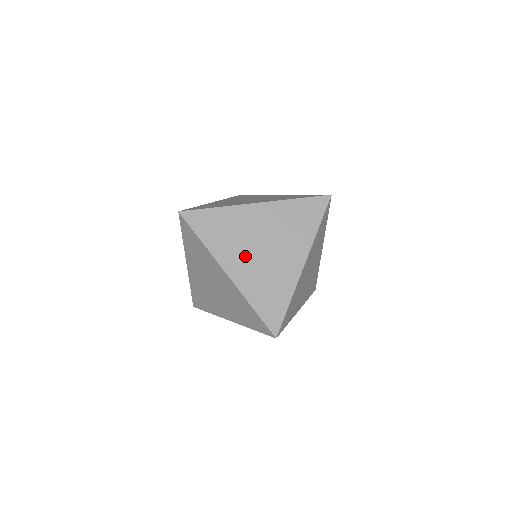
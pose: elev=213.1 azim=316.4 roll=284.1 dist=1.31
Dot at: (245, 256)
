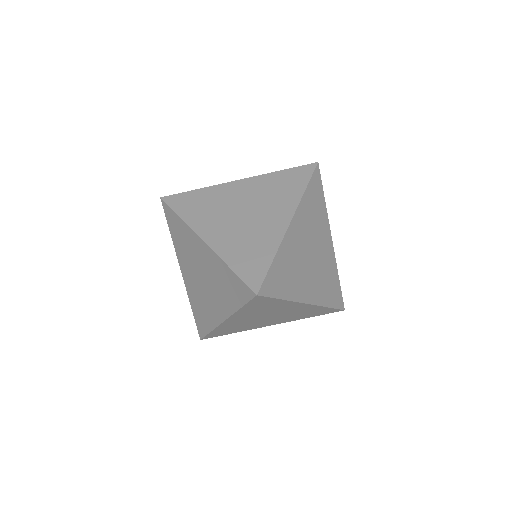
Dot at: (308, 276)
